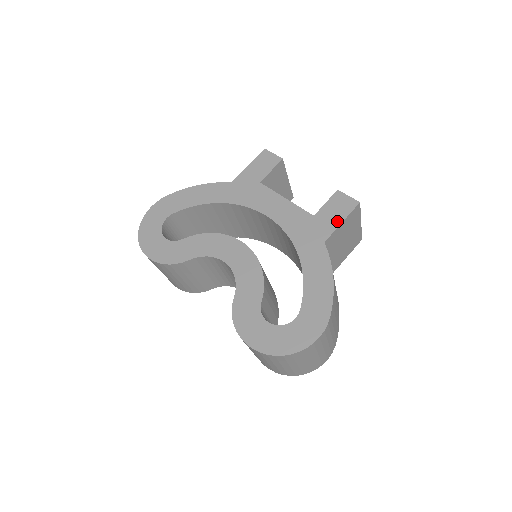
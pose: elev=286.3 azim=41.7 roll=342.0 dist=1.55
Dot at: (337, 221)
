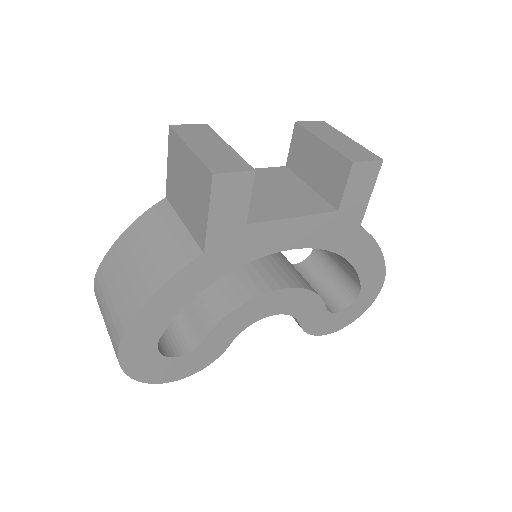
Dot at: (366, 198)
